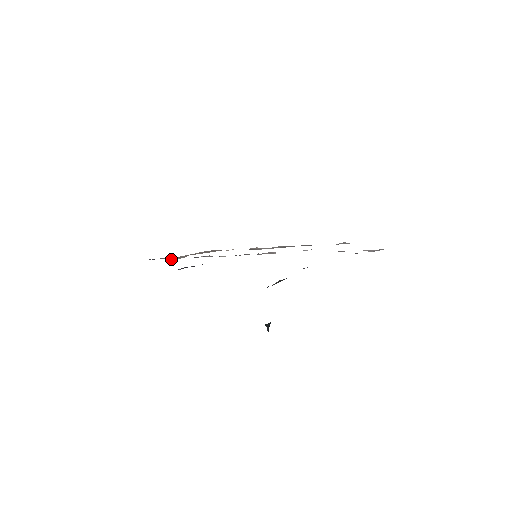
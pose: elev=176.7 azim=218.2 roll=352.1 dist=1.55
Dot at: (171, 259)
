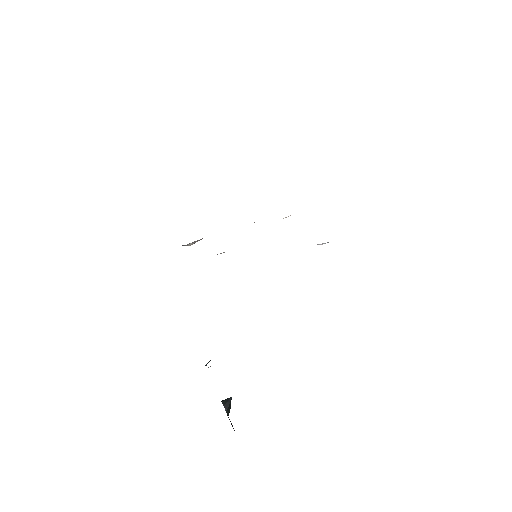
Dot at: (186, 245)
